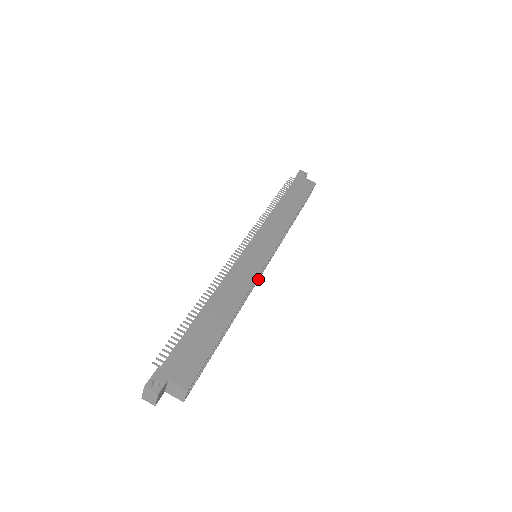
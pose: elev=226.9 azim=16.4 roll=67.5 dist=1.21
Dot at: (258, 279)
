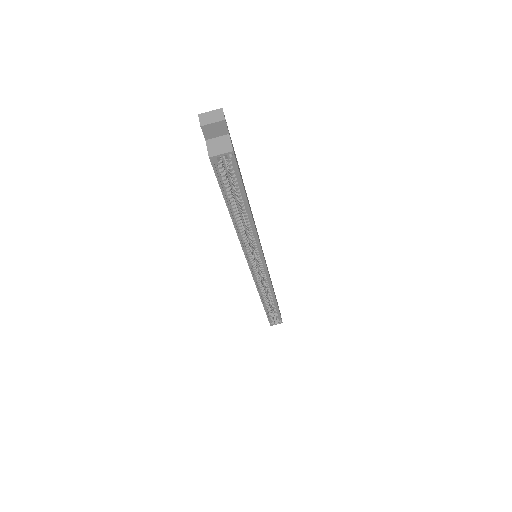
Dot at: (248, 259)
